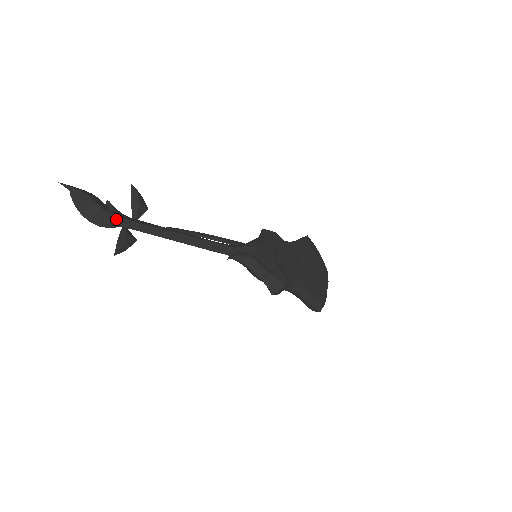
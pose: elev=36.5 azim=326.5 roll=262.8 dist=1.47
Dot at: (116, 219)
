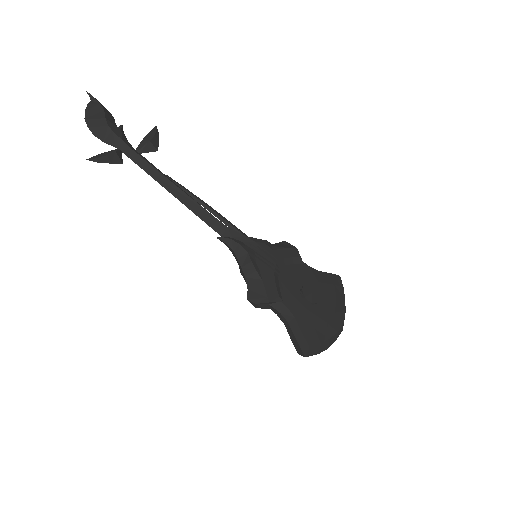
Dot at: (115, 138)
